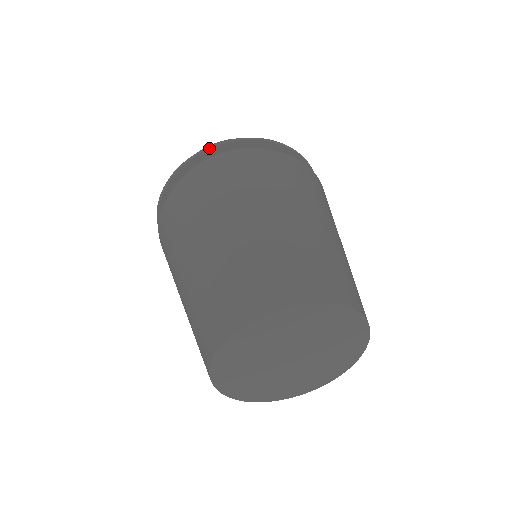
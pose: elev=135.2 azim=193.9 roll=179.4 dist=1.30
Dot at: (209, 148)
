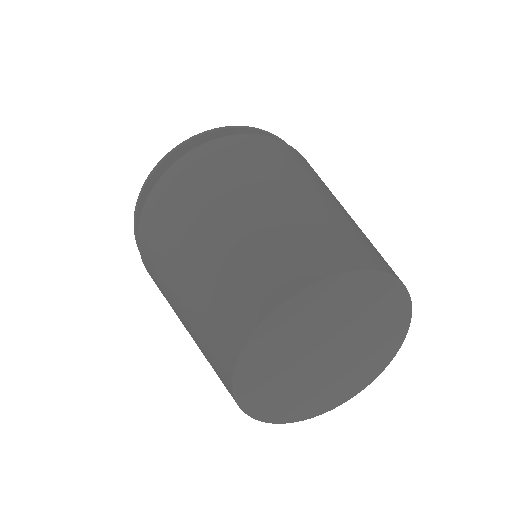
Dot at: (184, 143)
